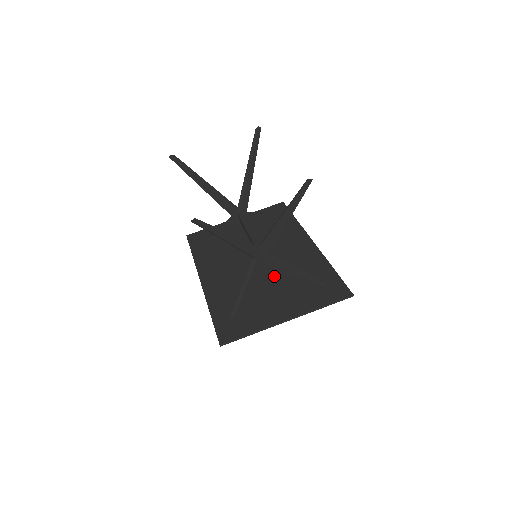
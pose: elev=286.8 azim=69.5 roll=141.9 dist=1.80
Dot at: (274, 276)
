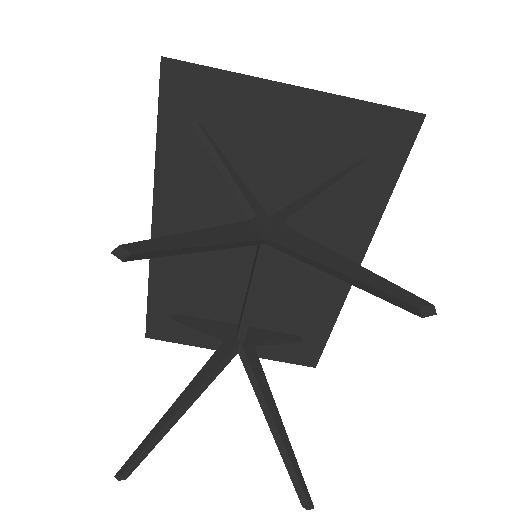
Dot at: (258, 294)
